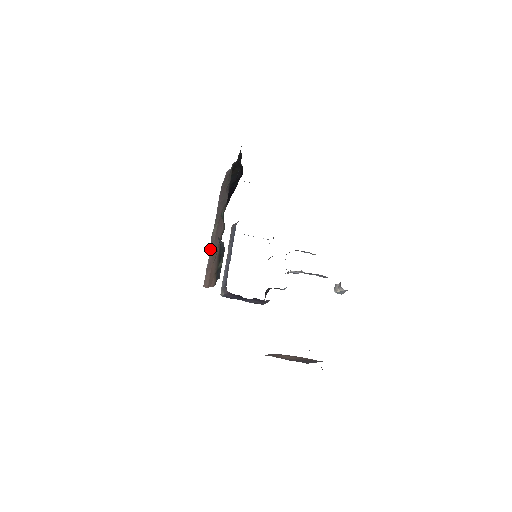
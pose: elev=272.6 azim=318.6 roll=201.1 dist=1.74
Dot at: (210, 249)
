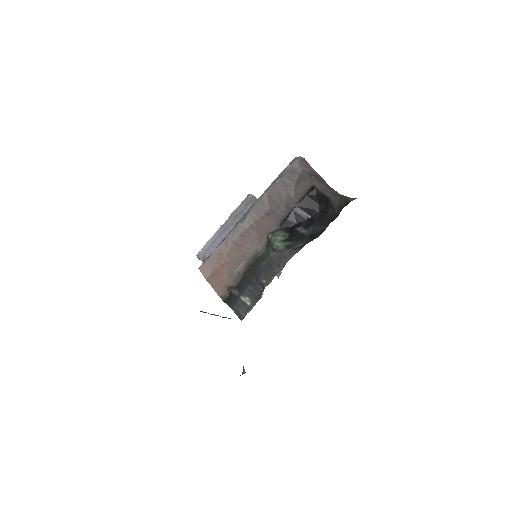
Dot at: (229, 237)
